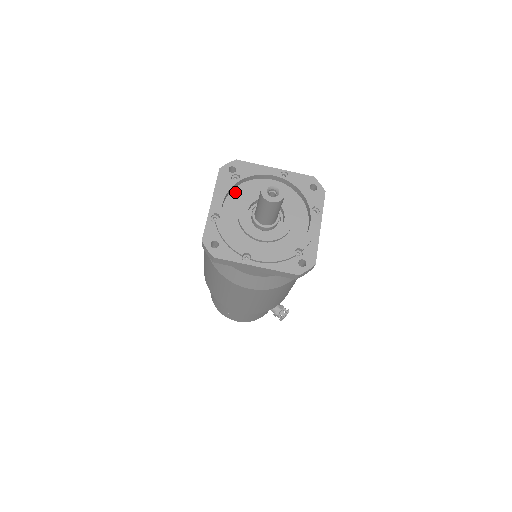
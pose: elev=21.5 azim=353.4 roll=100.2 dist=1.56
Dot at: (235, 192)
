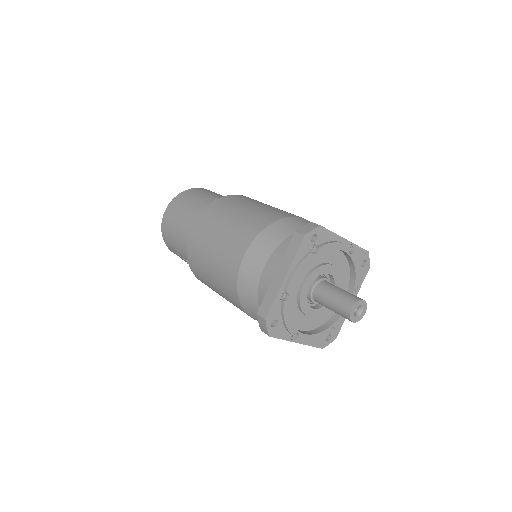
Dot at: occluded
